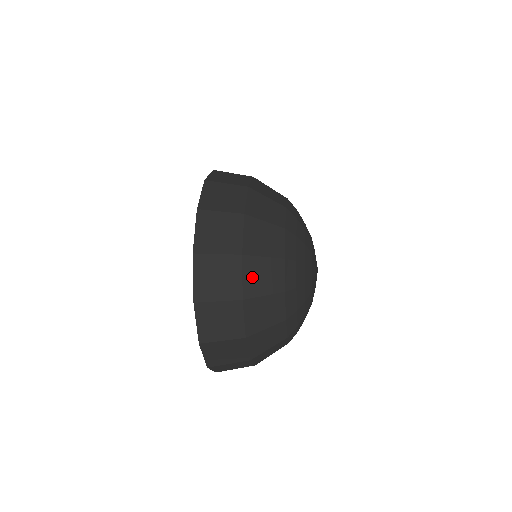
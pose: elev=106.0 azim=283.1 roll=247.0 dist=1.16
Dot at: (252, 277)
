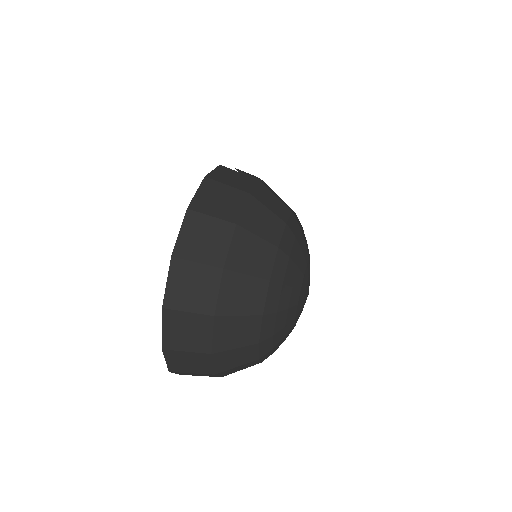
Dot at: (229, 294)
